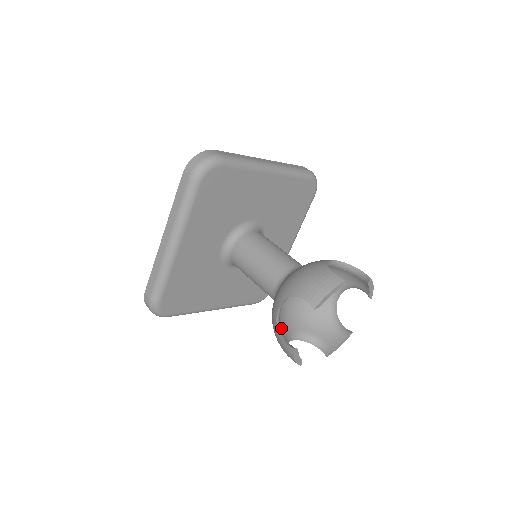
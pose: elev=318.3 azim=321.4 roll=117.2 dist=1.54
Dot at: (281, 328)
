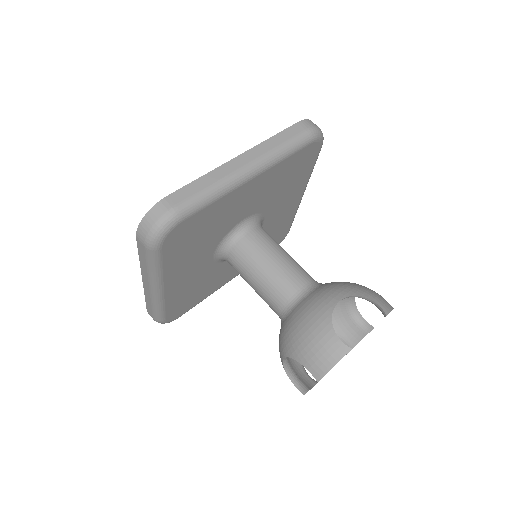
Dot at: occluded
